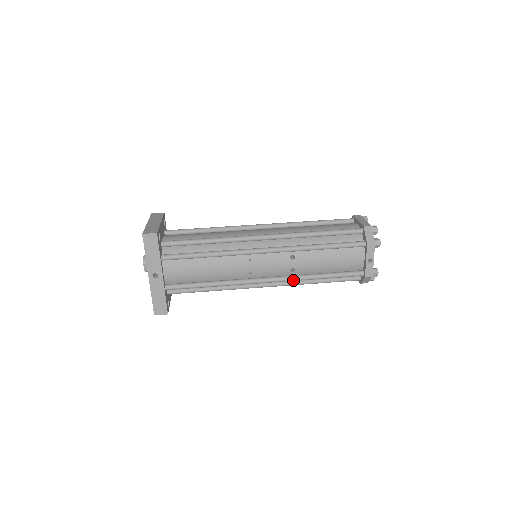
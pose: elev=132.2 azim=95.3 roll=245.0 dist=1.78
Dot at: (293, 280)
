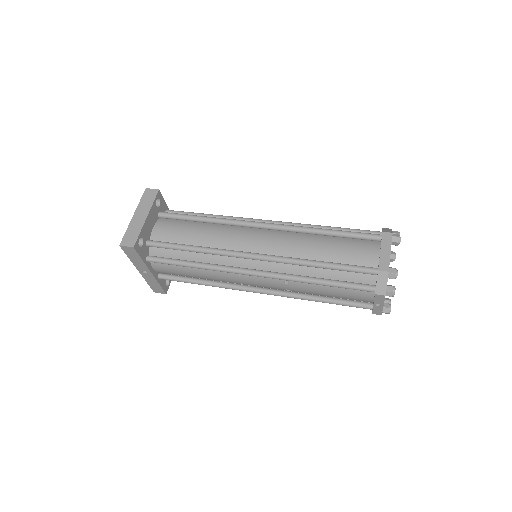
Dot at: (289, 297)
